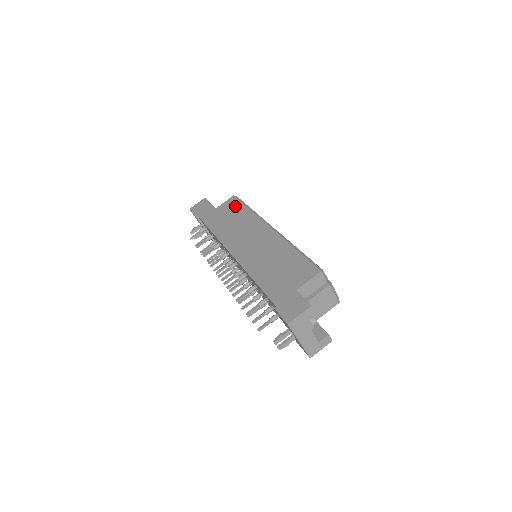
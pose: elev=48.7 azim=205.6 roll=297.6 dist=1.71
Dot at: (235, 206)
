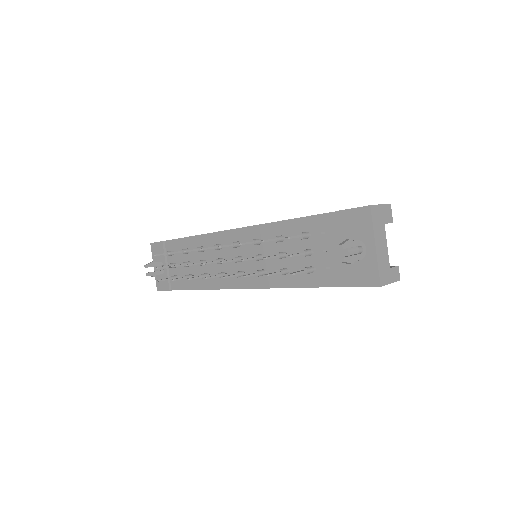
Dot at: occluded
